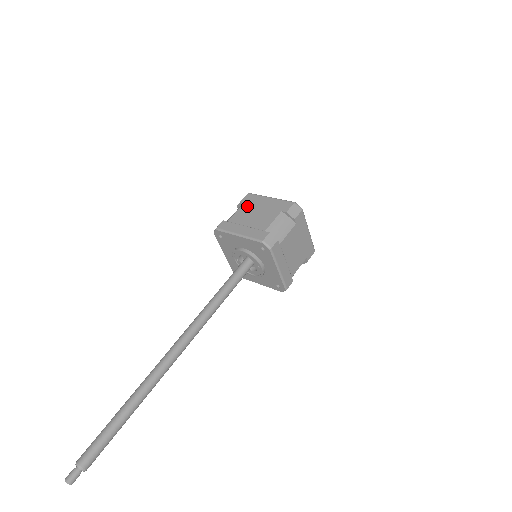
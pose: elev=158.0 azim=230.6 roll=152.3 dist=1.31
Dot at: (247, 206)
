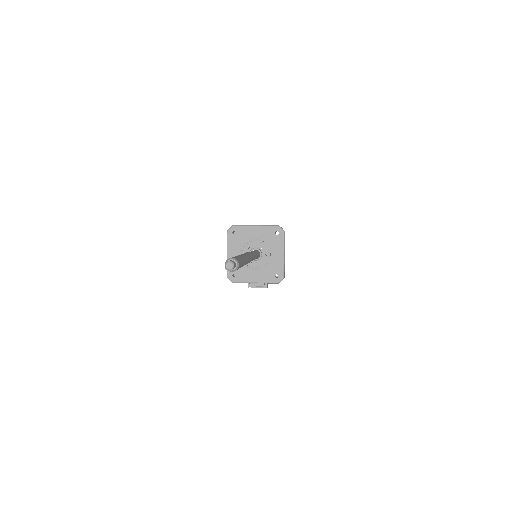
Dot at: occluded
